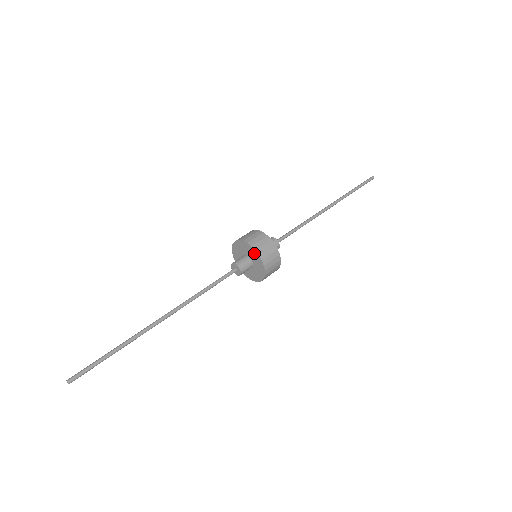
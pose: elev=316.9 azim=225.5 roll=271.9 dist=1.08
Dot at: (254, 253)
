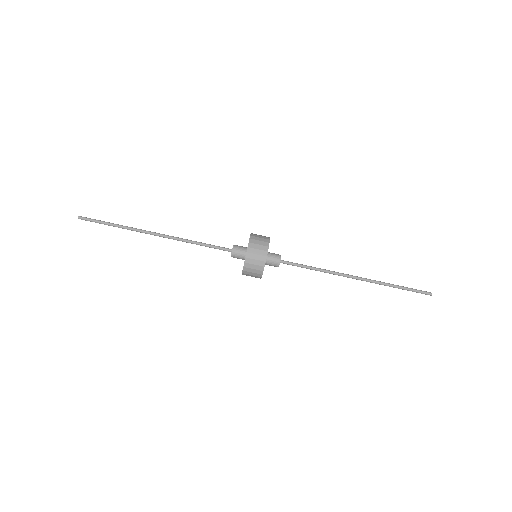
Dot at: occluded
